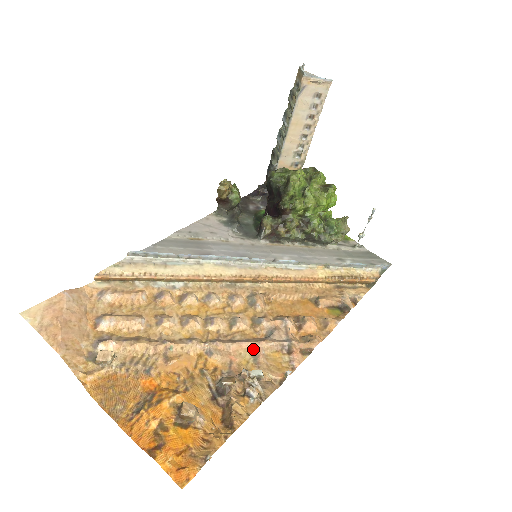
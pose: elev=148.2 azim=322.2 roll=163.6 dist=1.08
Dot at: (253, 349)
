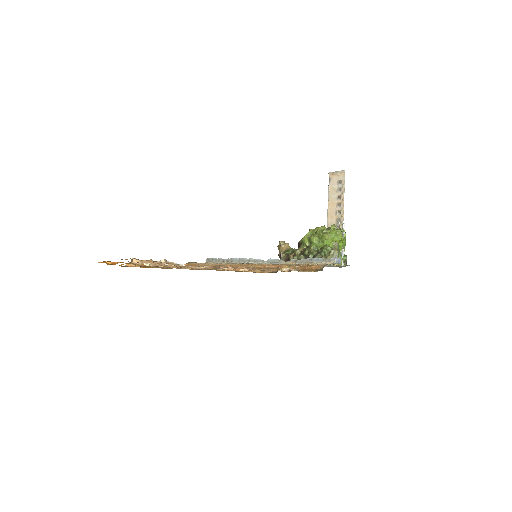
Dot at: occluded
